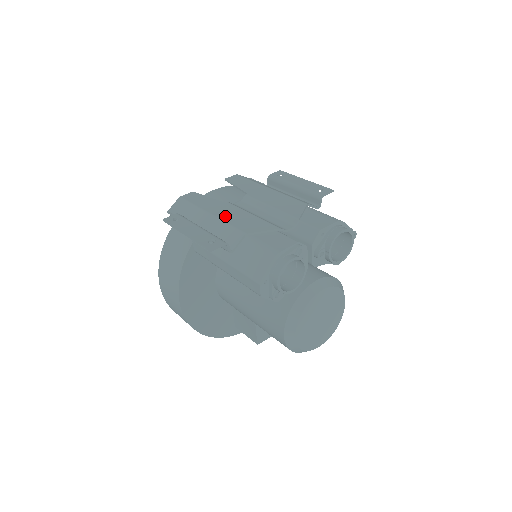
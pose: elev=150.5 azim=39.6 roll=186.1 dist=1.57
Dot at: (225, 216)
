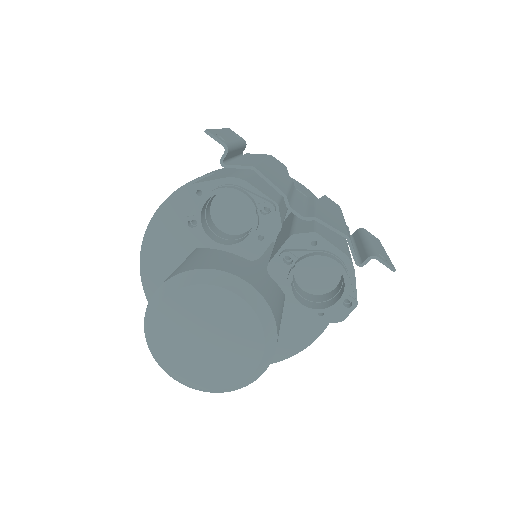
Dot at: (269, 166)
